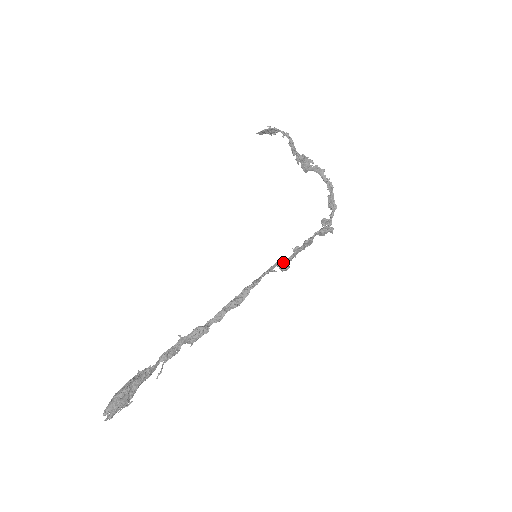
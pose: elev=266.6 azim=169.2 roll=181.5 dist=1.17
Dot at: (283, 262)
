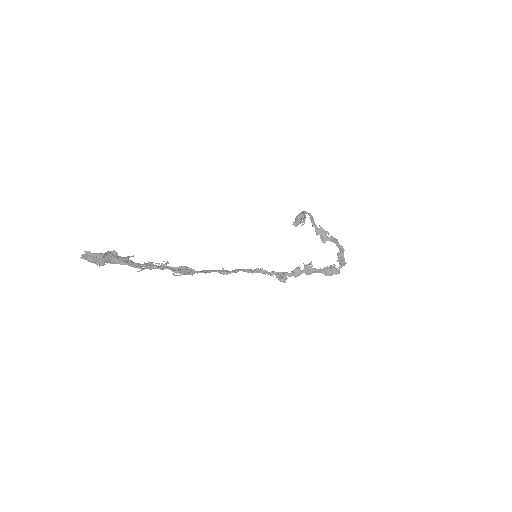
Dot at: (281, 273)
